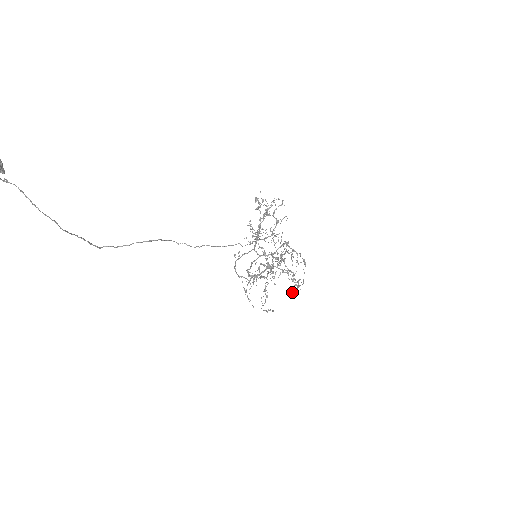
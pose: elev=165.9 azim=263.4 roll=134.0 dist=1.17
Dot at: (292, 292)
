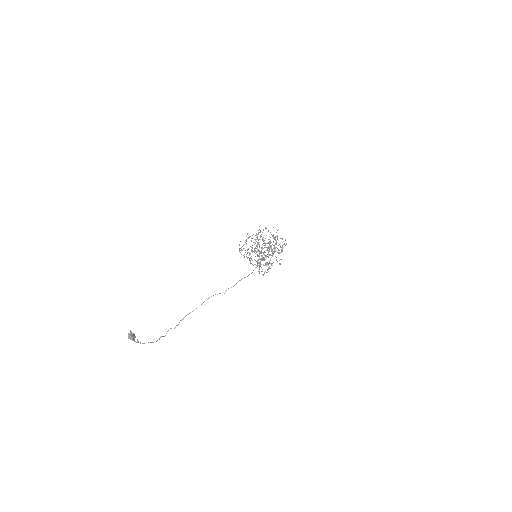
Dot at: (275, 238)
